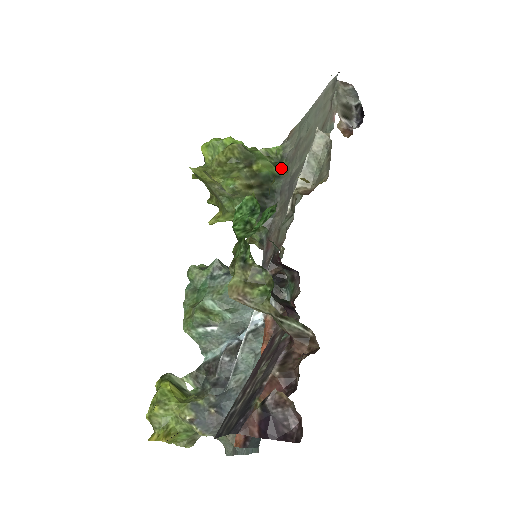
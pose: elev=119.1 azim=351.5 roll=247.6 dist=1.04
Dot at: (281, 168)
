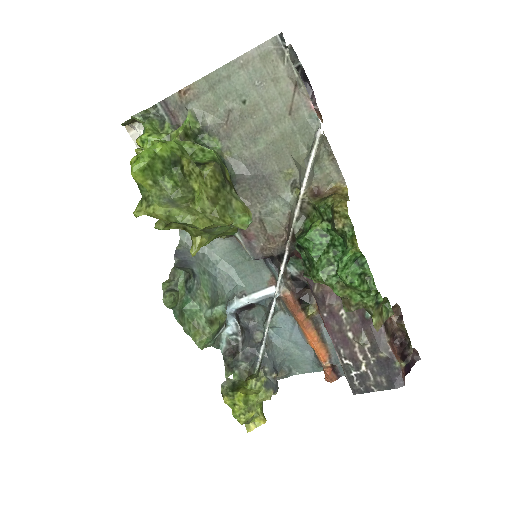
Dot at: (210, 146)
